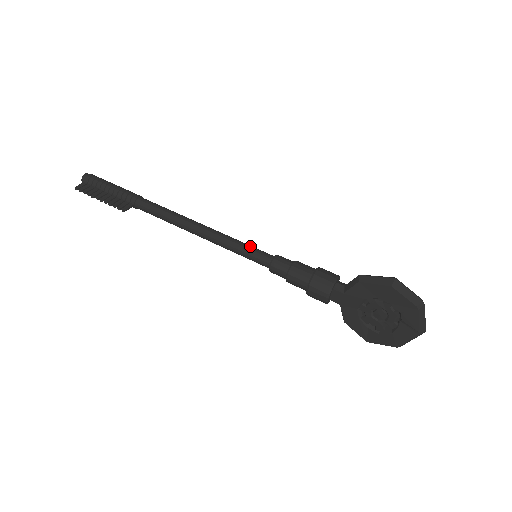
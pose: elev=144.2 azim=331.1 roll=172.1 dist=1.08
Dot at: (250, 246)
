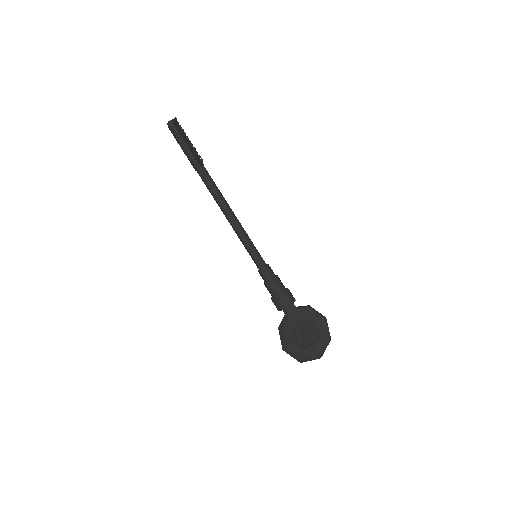
Dot at: (256, 249)
